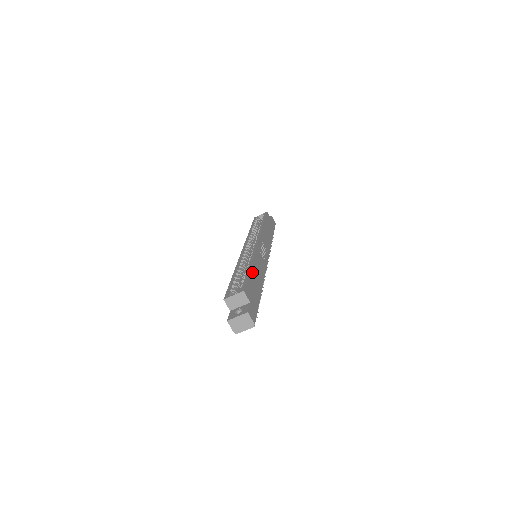
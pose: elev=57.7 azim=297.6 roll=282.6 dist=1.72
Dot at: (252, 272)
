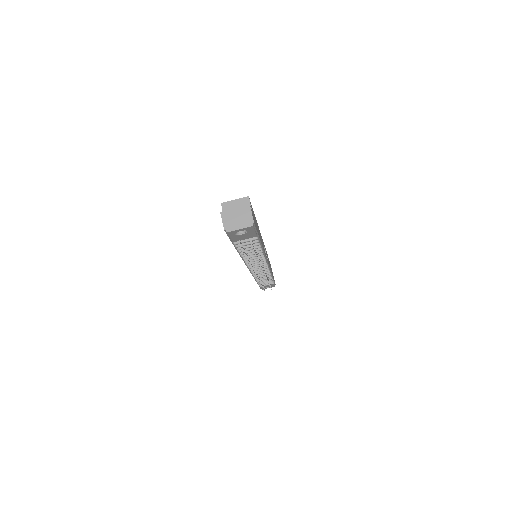
Dot at: (256, 221)
